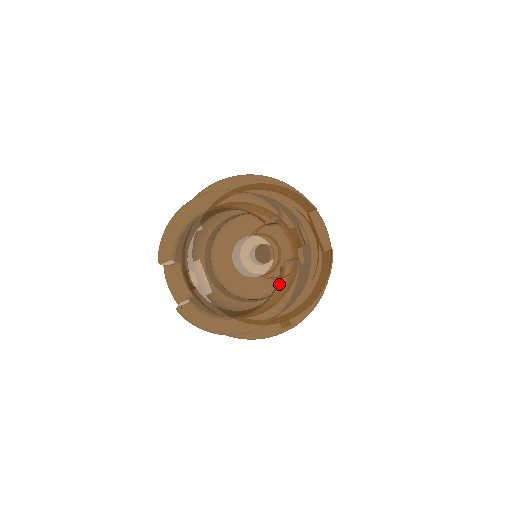
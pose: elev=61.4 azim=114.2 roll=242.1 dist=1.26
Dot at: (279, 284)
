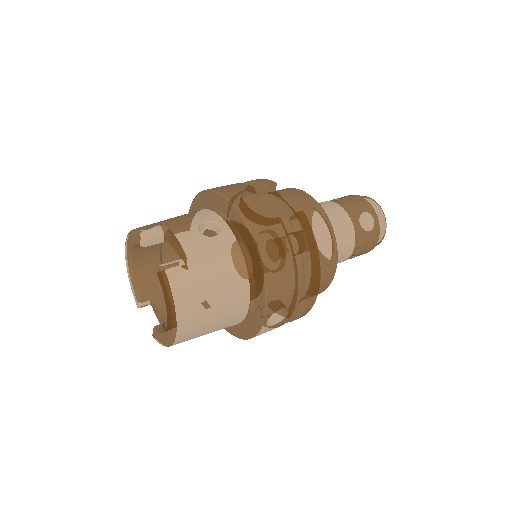
Dot at: (162, 289)
